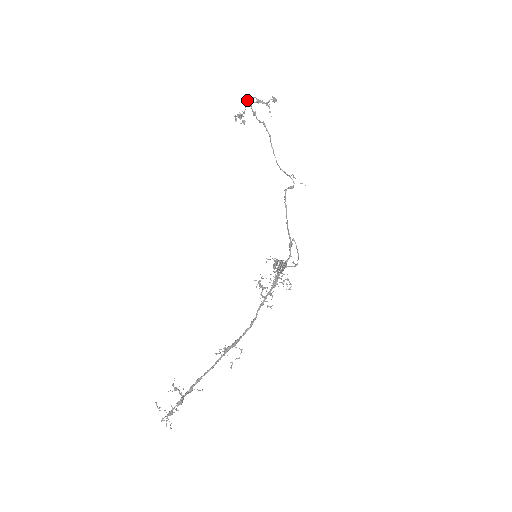
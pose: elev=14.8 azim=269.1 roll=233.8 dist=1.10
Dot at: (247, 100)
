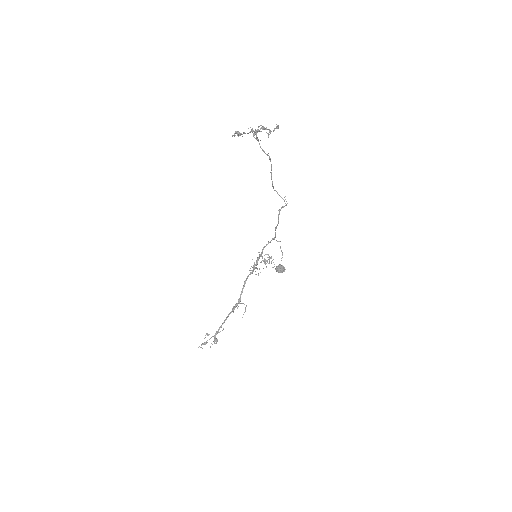
Dot at: (255, 130)
